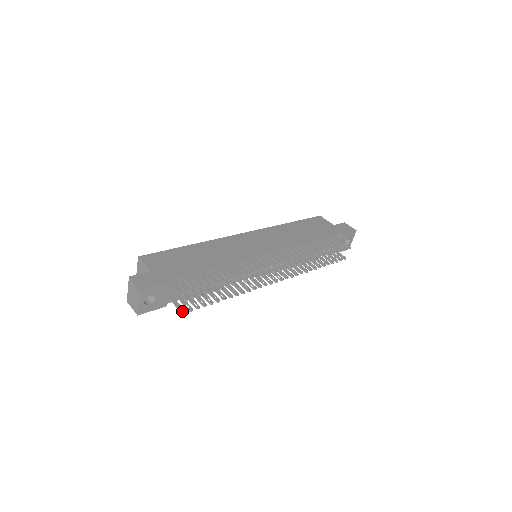
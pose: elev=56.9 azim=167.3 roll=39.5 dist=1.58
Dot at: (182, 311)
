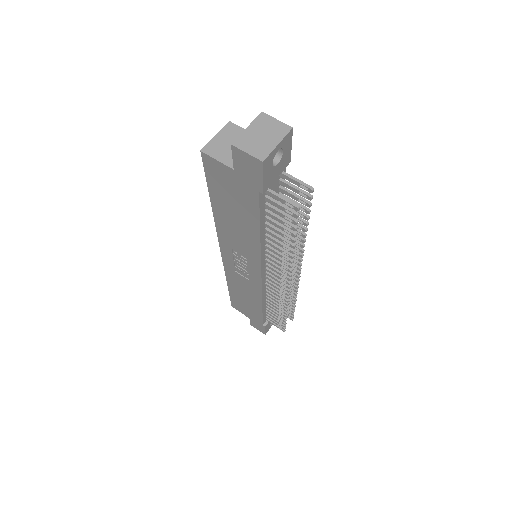
Dot at: (297, 204)
